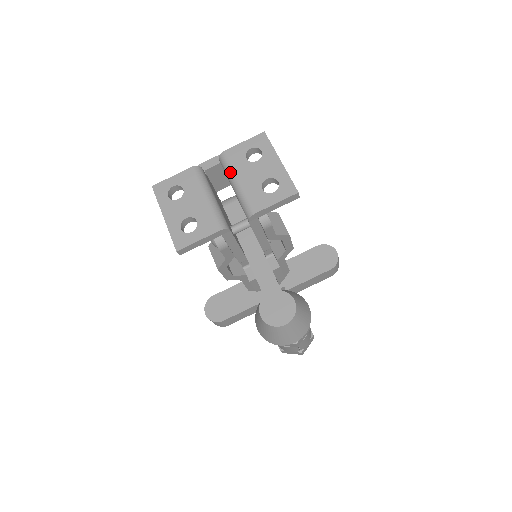
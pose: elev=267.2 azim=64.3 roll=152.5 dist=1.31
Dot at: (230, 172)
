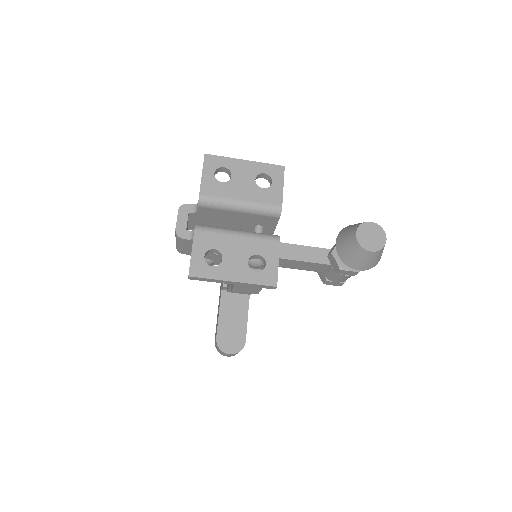
Dot at: (225, 202)
